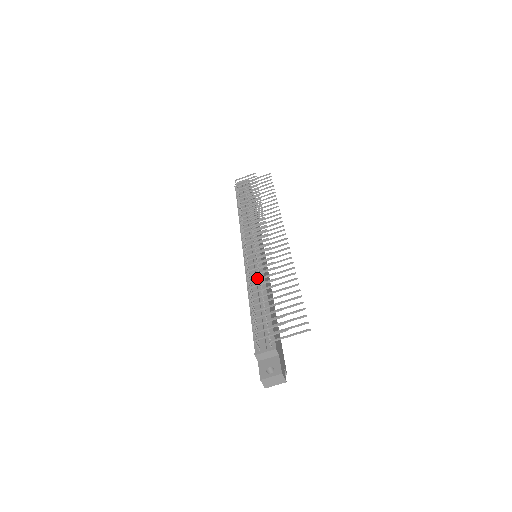
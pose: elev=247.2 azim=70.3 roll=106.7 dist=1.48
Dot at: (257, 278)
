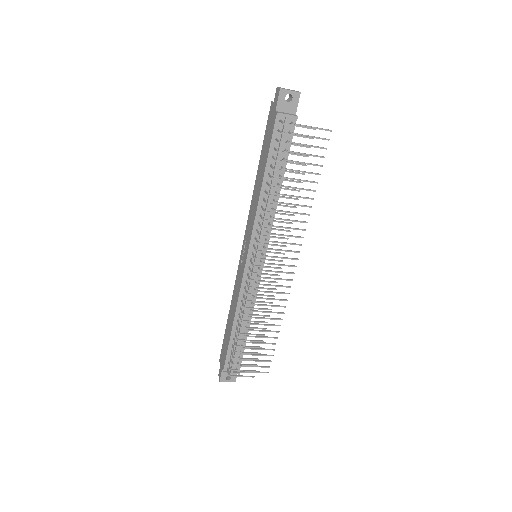
Dot at: occluded
